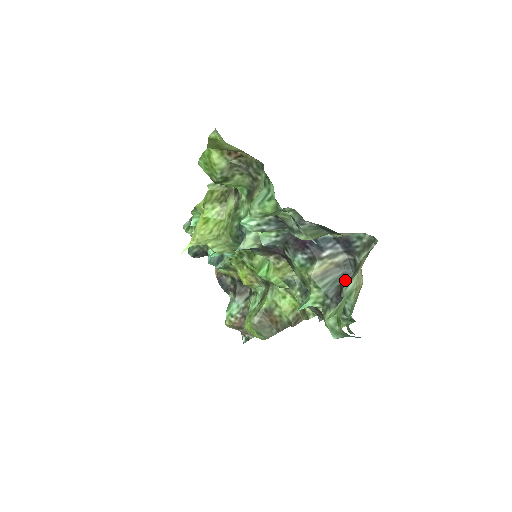
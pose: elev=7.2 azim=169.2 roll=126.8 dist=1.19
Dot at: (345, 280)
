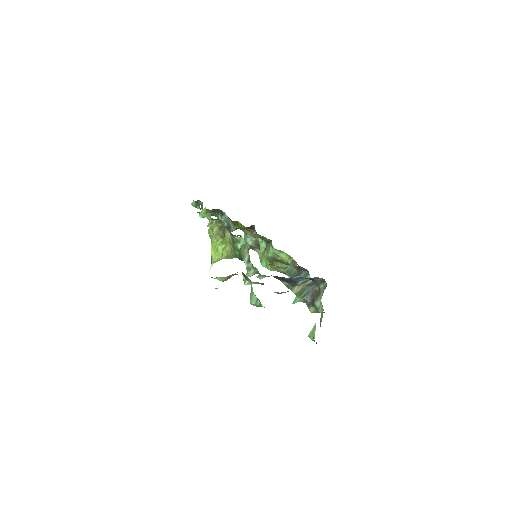
Dot at: (315, 292)
